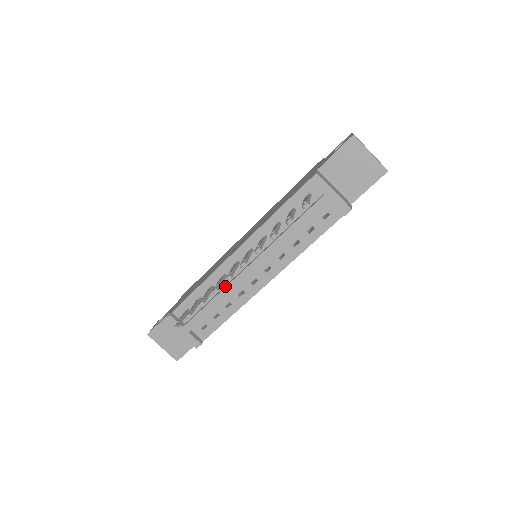
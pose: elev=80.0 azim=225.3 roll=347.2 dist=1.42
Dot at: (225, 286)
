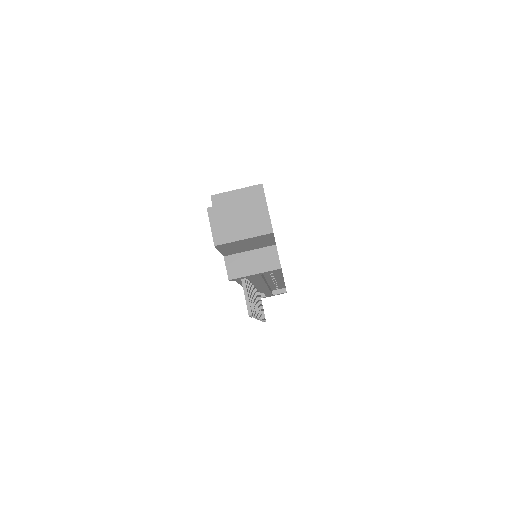
Dot at: occluded
